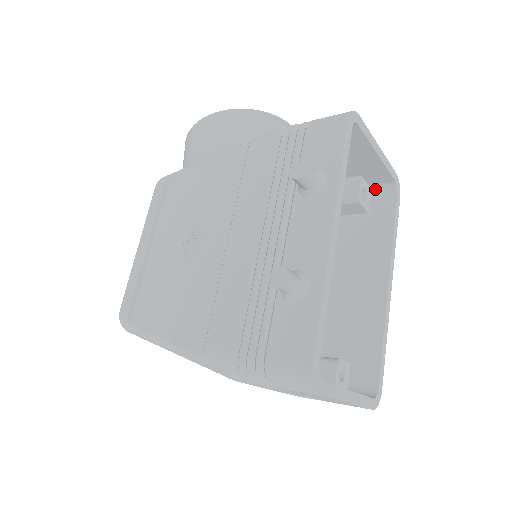
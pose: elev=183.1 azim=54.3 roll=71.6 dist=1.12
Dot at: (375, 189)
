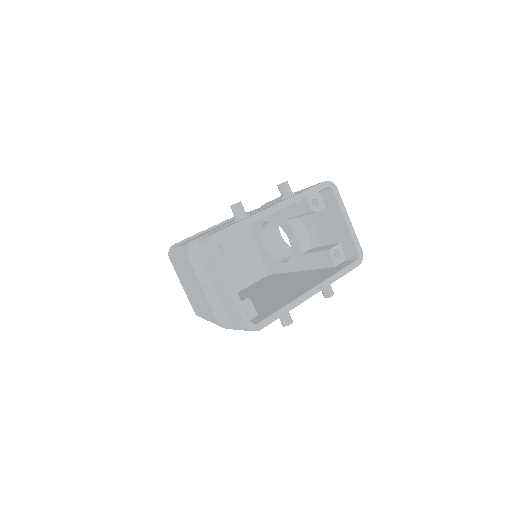
Dot at: (348, 258)
